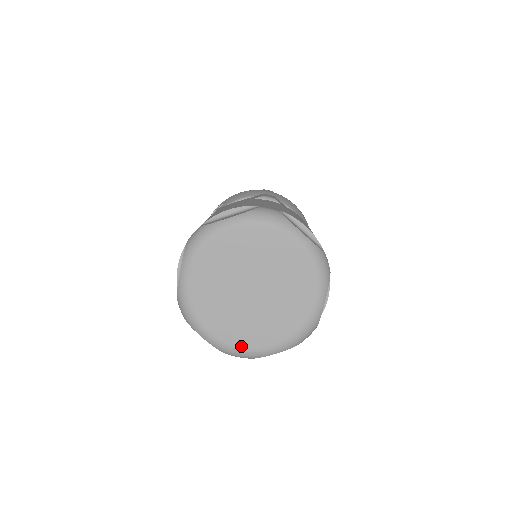
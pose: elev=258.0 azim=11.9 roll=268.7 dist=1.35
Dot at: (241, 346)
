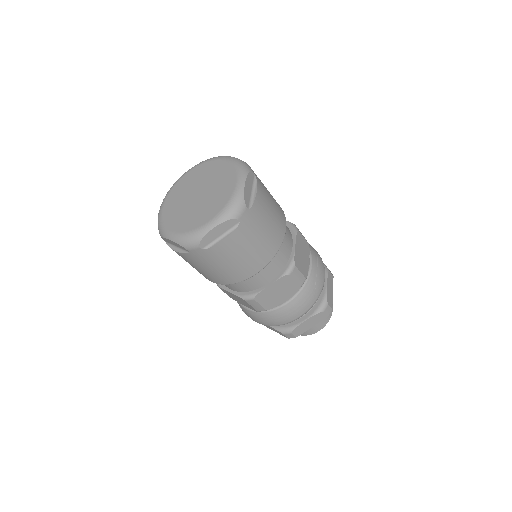
Dot at: (189, 230)
